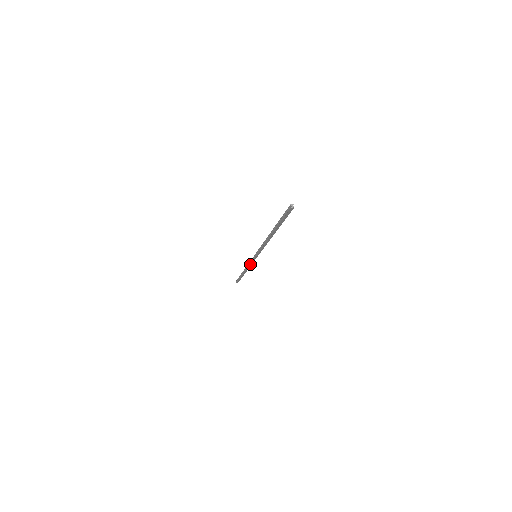
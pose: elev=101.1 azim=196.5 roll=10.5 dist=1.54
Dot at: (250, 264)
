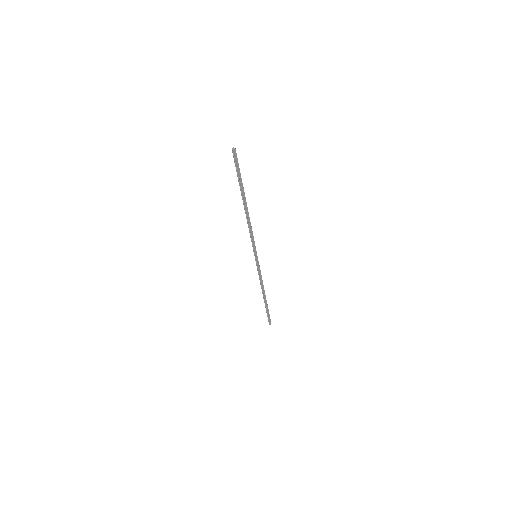
Dot at: (260, 275)
